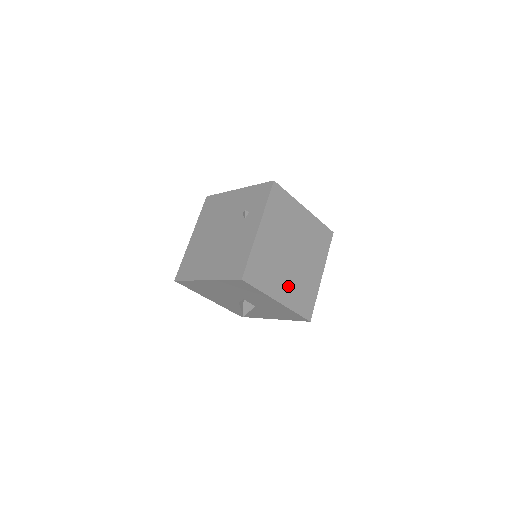
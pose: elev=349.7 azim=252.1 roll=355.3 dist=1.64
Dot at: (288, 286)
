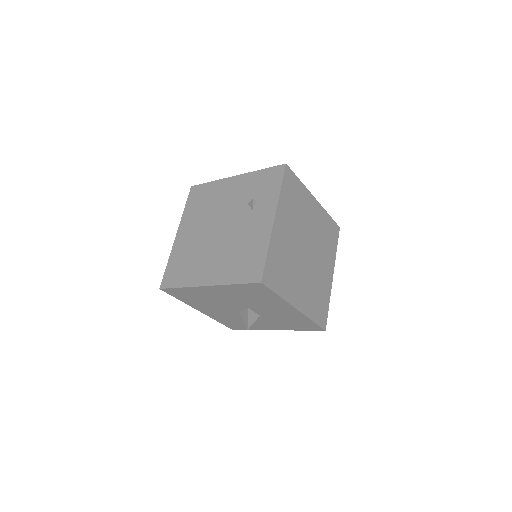
Dot at: (304, 289)
